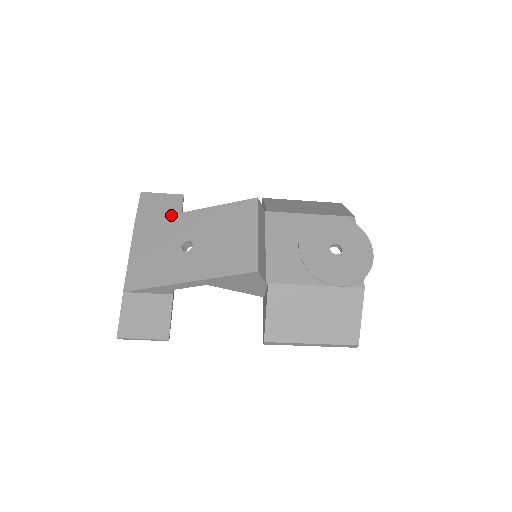
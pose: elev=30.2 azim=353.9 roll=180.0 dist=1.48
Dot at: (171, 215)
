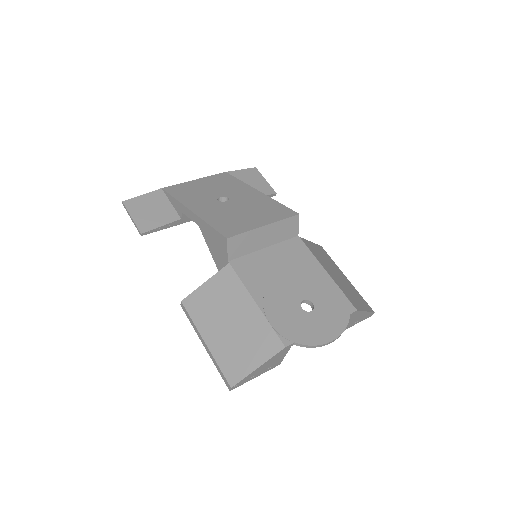
Dot at: (245, 183)
